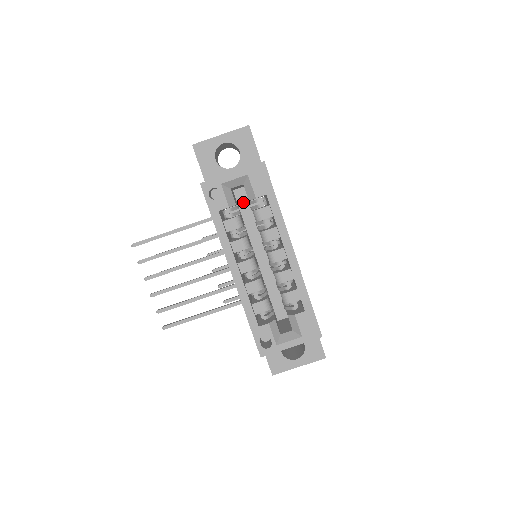
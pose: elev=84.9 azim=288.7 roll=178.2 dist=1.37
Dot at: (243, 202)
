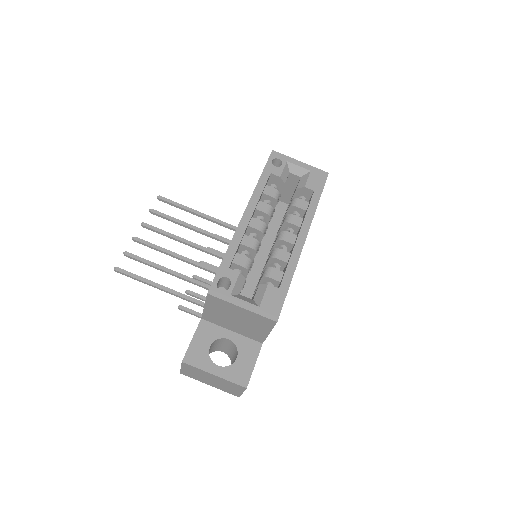
Dot at: (279, 212)
